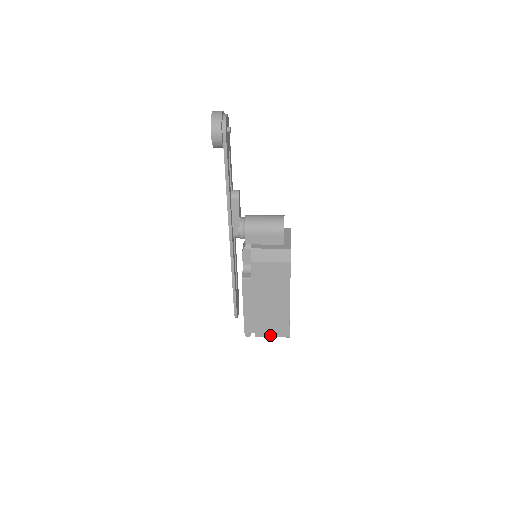
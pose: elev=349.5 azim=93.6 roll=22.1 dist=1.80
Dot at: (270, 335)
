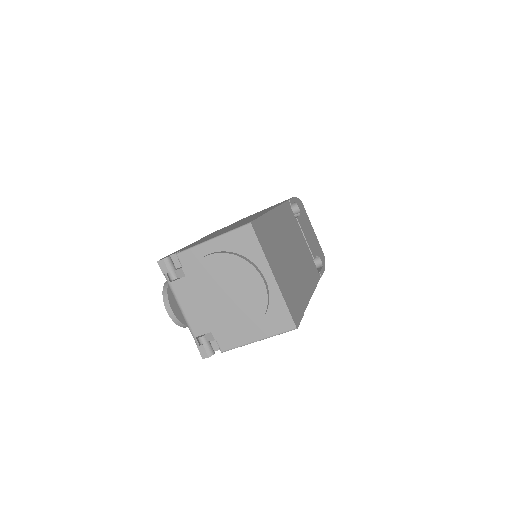
Dot at: (210, 240)
